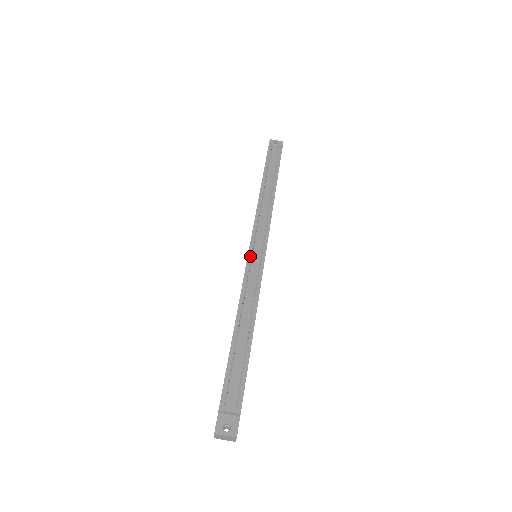
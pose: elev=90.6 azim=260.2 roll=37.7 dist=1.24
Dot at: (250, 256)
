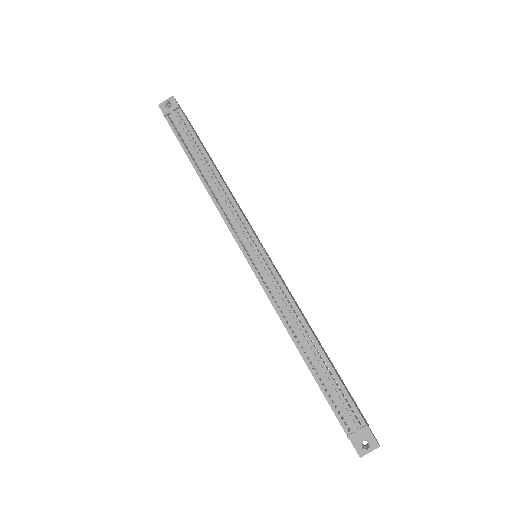
Dot at: (253, 267)
